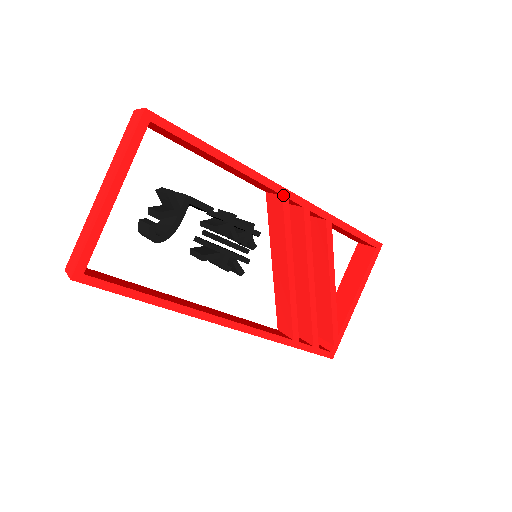
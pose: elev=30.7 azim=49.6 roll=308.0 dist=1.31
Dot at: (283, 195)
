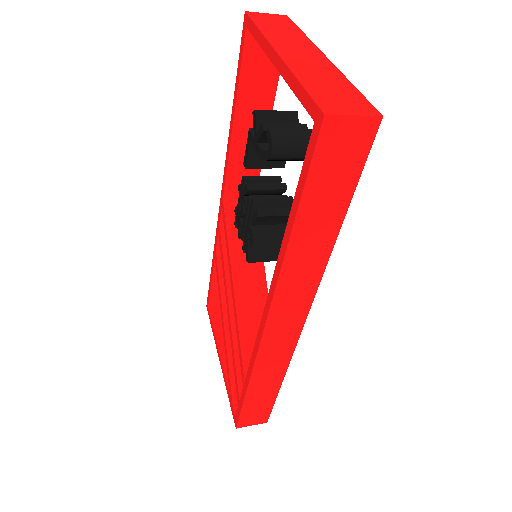
Dot at: occluded
